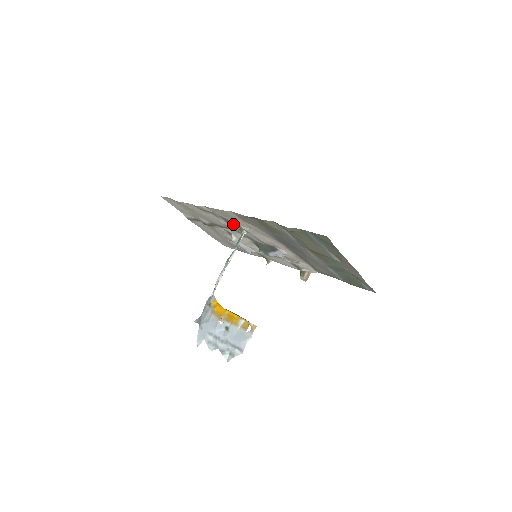
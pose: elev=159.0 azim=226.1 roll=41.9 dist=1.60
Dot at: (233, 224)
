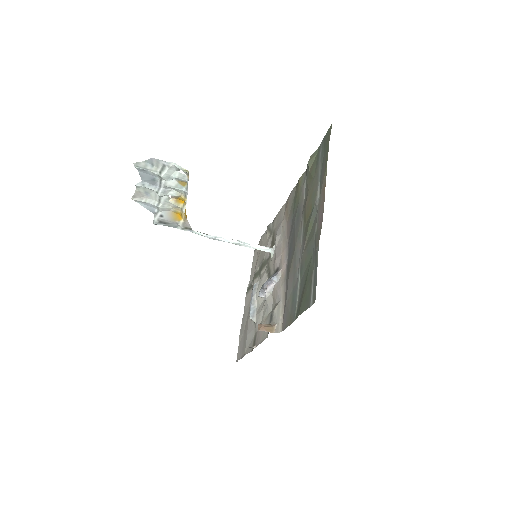
Dot at: (273, 243)
